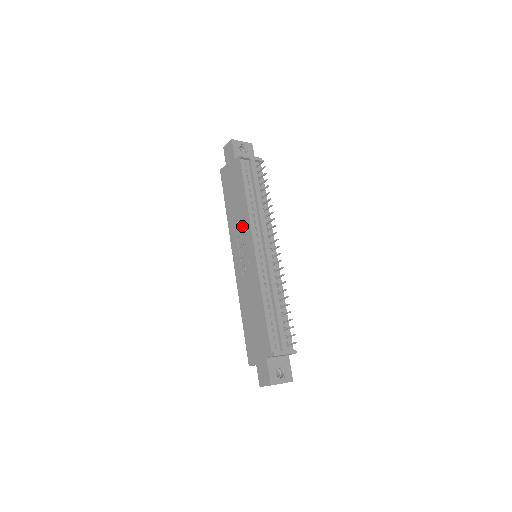
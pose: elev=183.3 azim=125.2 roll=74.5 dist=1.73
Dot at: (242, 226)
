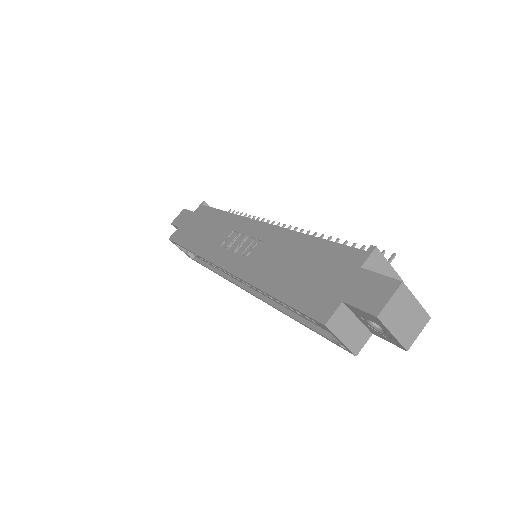
Dot at: (226, 230)
